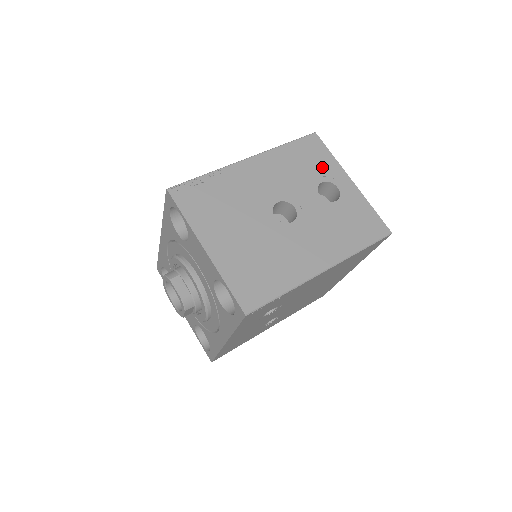
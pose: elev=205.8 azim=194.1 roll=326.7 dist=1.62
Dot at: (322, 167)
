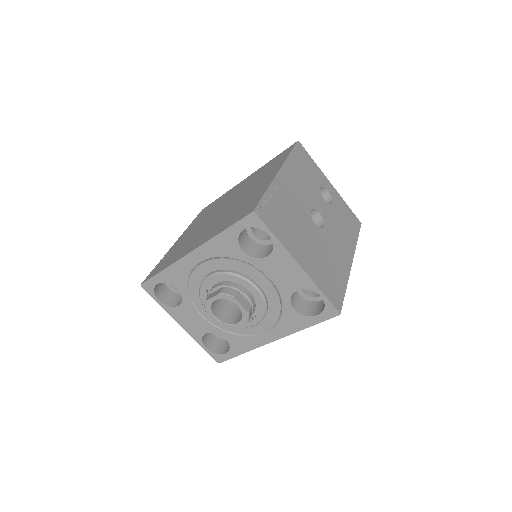
Dot at: (315, 174)
